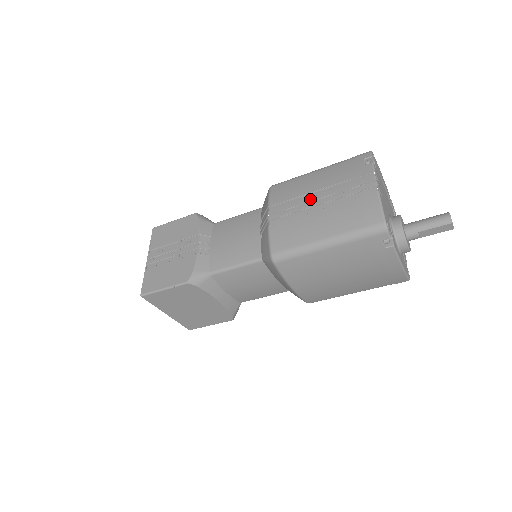
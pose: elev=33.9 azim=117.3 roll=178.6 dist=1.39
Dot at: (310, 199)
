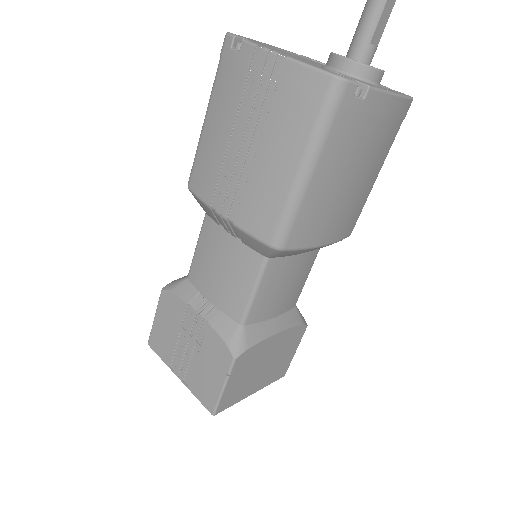
Dot at: (235, 152)
